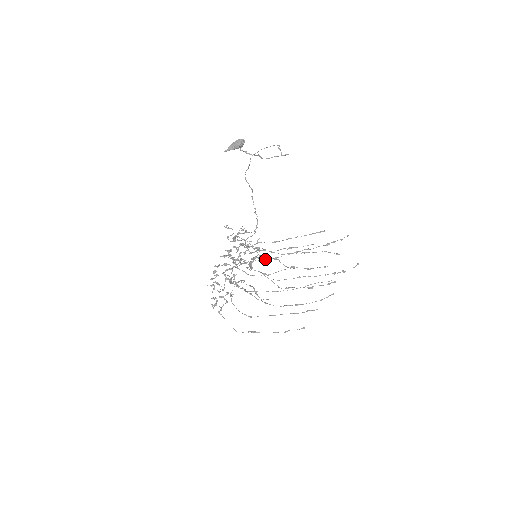
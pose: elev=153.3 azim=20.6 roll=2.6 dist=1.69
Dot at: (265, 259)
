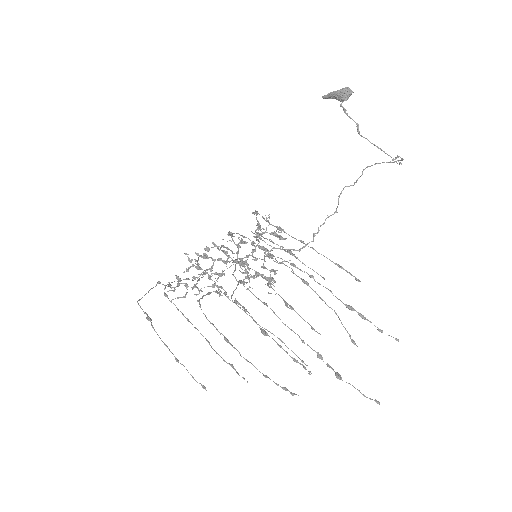
Dot at: (248, 238)
